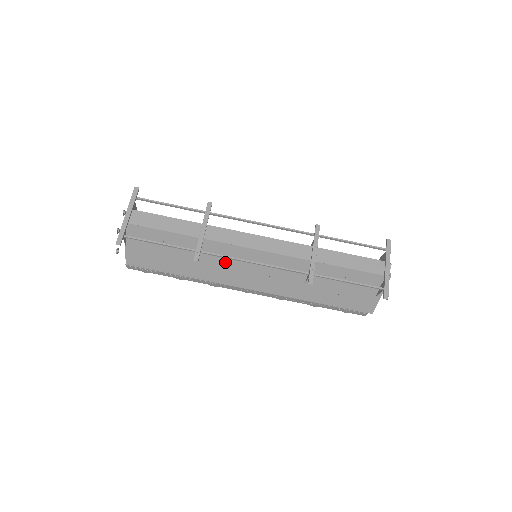
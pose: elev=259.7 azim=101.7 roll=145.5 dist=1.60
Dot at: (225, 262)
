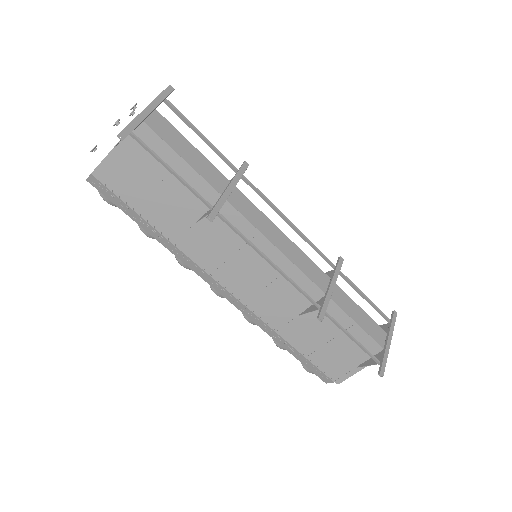
Dot at: (227, 243)
